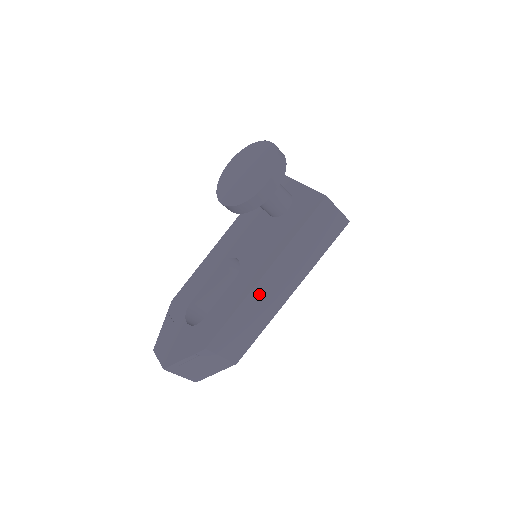
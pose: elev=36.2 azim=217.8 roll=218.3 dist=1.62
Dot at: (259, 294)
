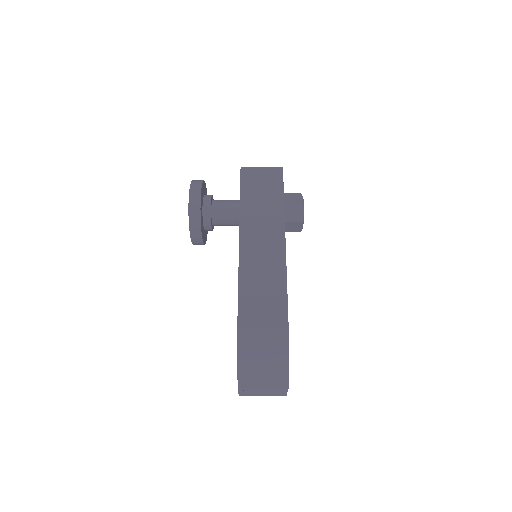
Dot at: (250, 258)
